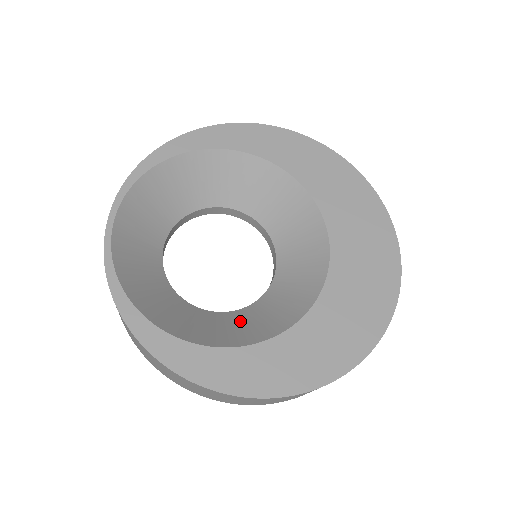
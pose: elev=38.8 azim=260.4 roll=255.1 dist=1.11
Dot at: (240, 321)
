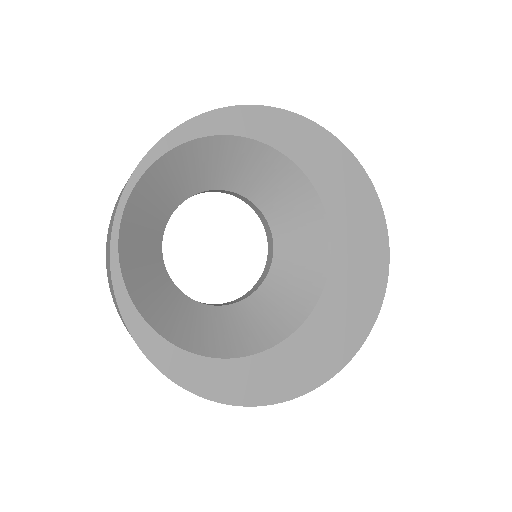
Dot at: (230, 322)
